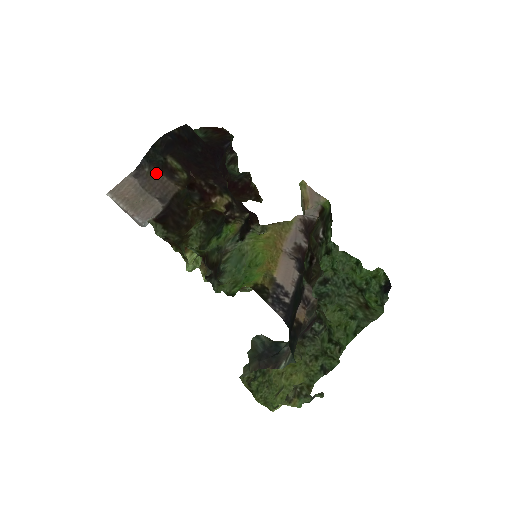
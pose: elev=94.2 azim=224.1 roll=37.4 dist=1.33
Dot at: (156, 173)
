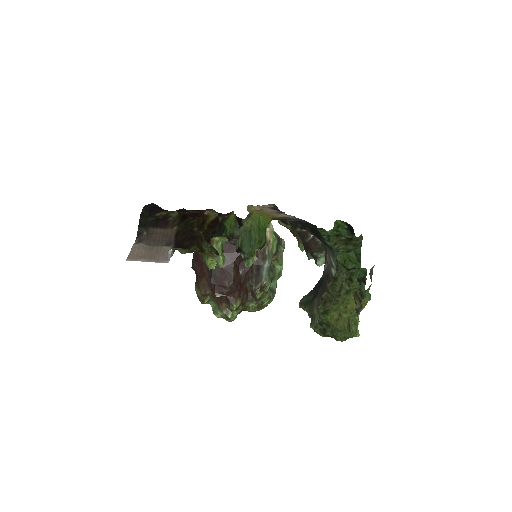
Dot at: (153, 231)
